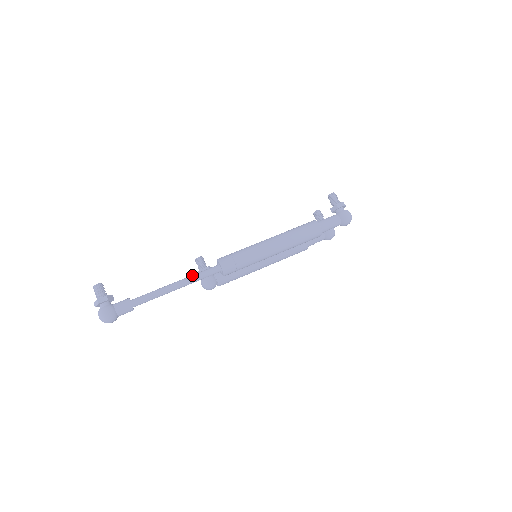
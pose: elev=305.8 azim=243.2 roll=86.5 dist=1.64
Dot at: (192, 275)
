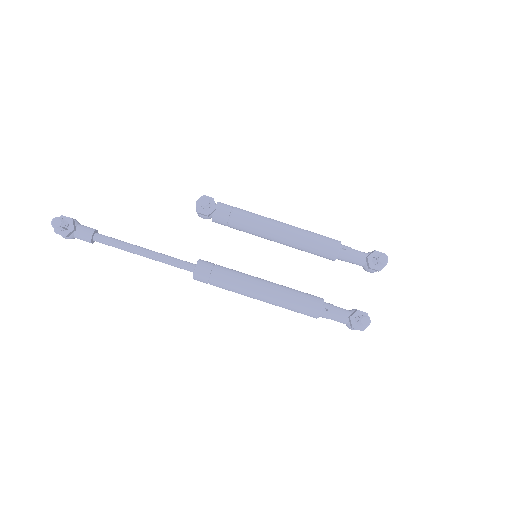
Dot at: (163, 261)
